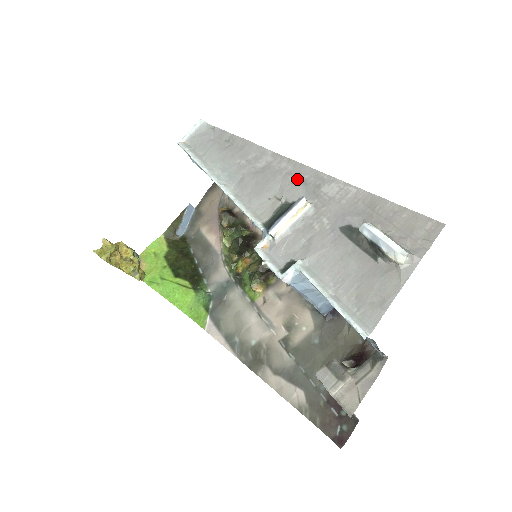
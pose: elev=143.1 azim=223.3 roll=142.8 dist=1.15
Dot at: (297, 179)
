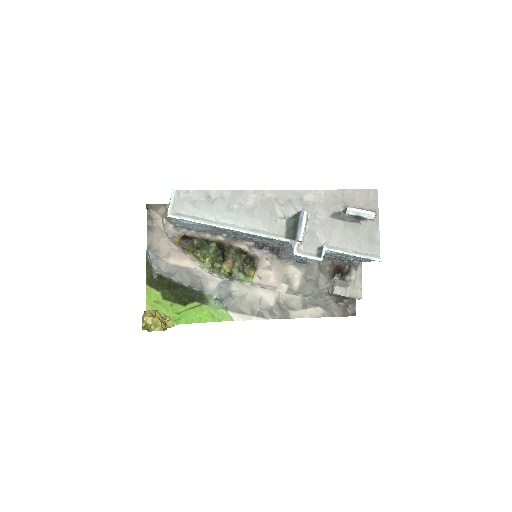
Dot at: (284, 201)
